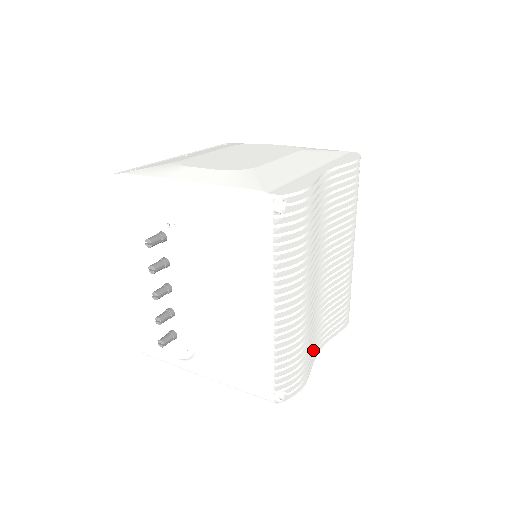
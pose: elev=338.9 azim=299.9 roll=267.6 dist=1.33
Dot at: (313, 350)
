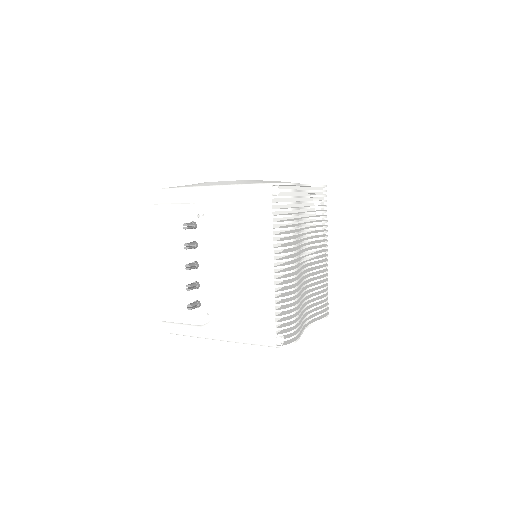
Dot at: (302, 319)
